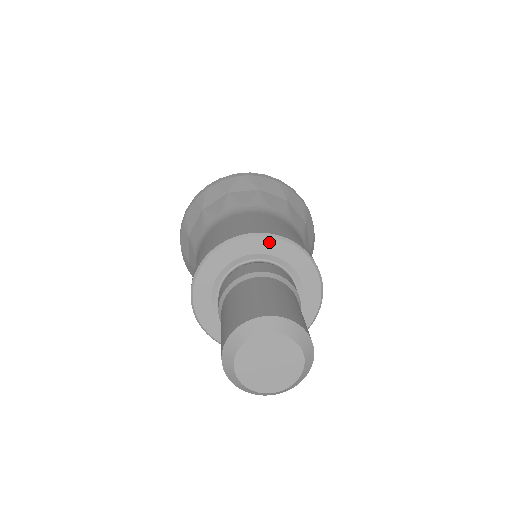
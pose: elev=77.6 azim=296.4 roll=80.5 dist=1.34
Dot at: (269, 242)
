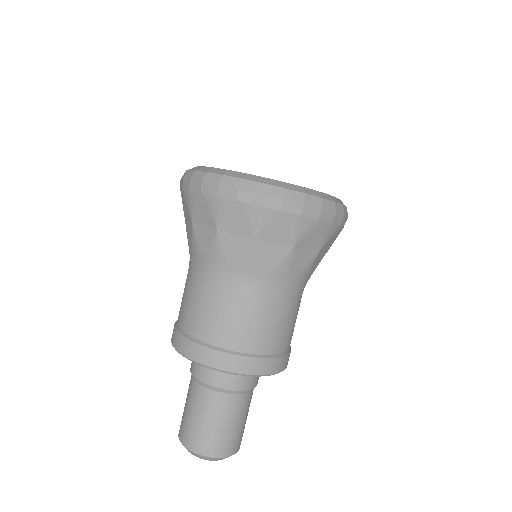
Dot at: occluded
